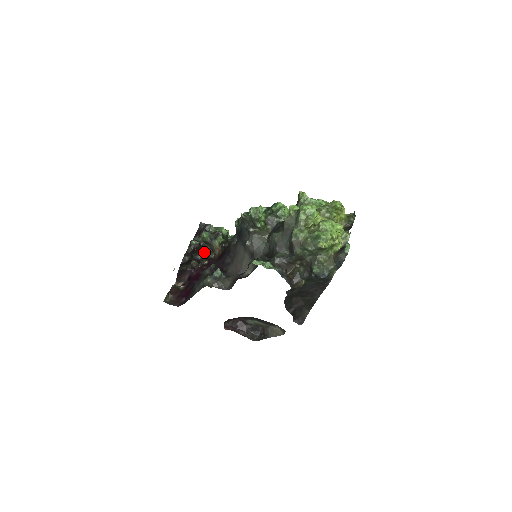
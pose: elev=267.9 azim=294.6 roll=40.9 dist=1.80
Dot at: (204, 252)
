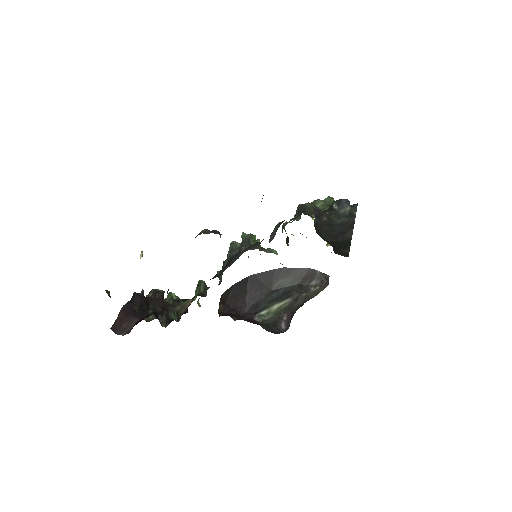
Dot at: (166, 309)
